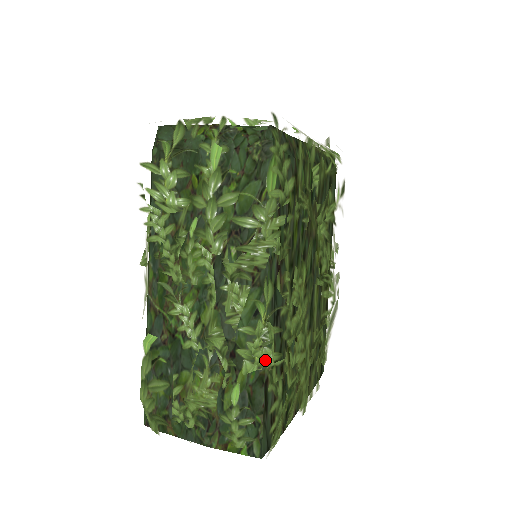
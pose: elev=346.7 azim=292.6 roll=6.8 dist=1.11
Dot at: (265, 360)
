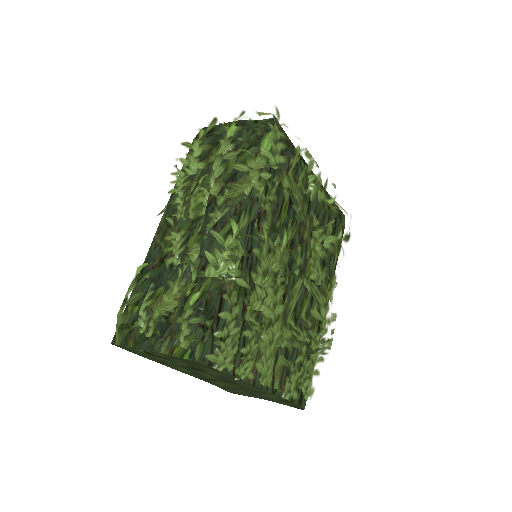
Dot at: (228, 272)
